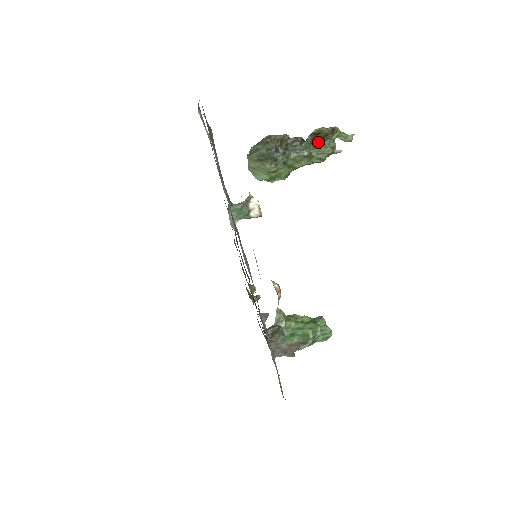
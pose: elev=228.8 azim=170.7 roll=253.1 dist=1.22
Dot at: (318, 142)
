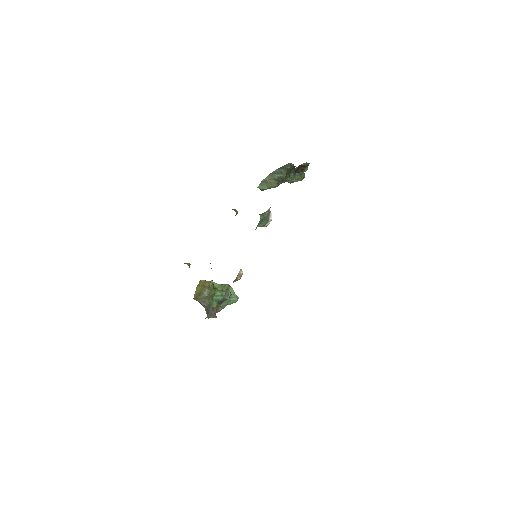
Dot at: (299, 171)
